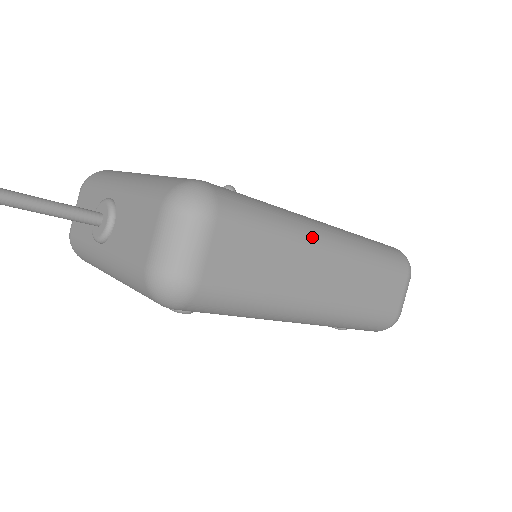
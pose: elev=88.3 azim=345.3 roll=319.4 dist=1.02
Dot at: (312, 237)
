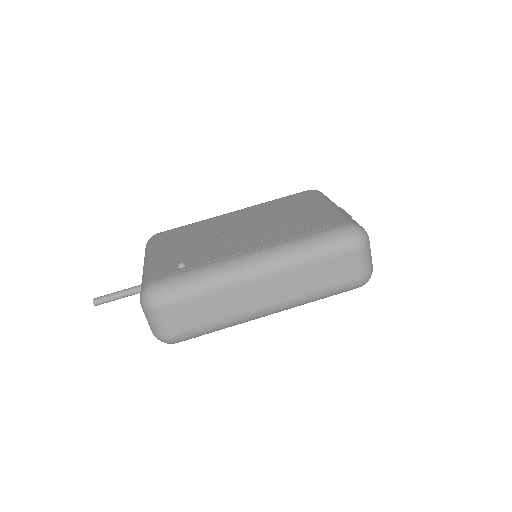
Dot at: (236, 278)
